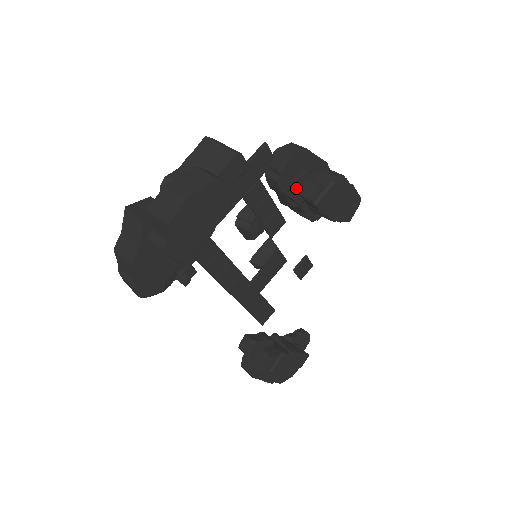
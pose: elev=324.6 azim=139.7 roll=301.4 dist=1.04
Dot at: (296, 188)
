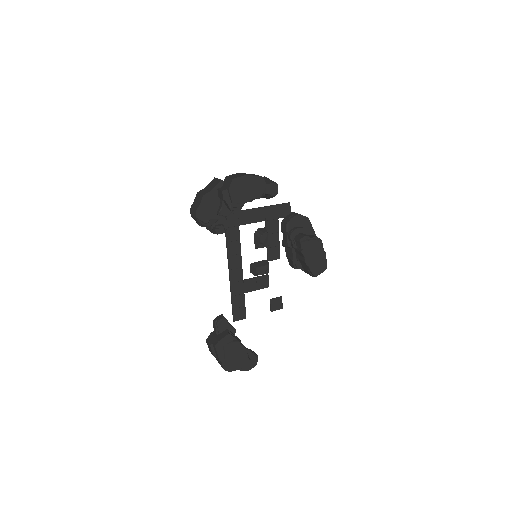
Dot at: (294, 232)
